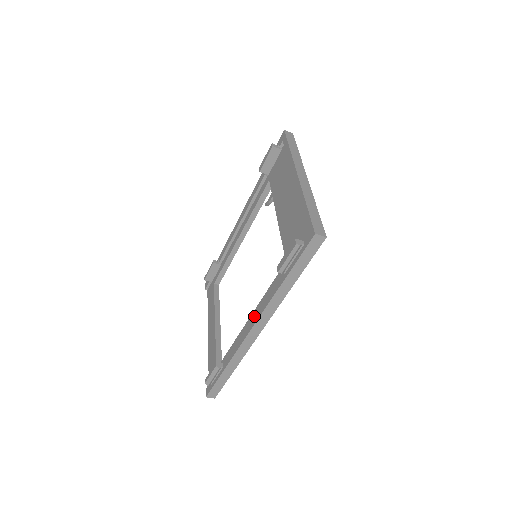
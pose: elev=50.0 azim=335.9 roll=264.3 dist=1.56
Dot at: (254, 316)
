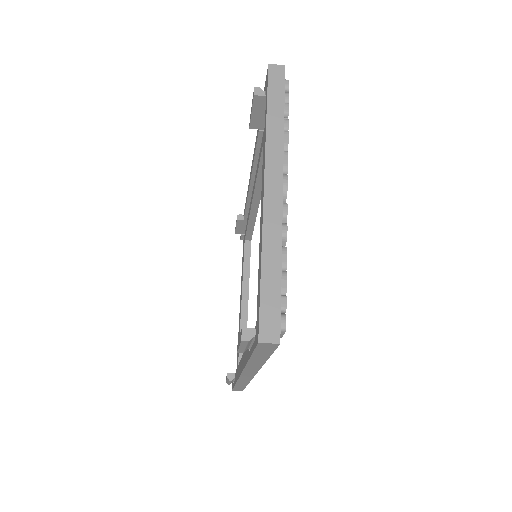
Dot at: (241, 361)
